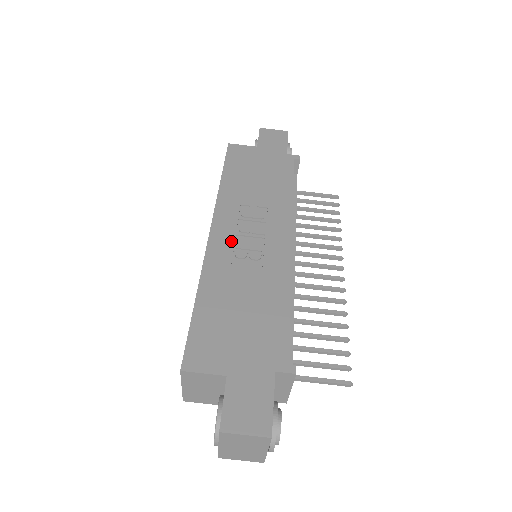
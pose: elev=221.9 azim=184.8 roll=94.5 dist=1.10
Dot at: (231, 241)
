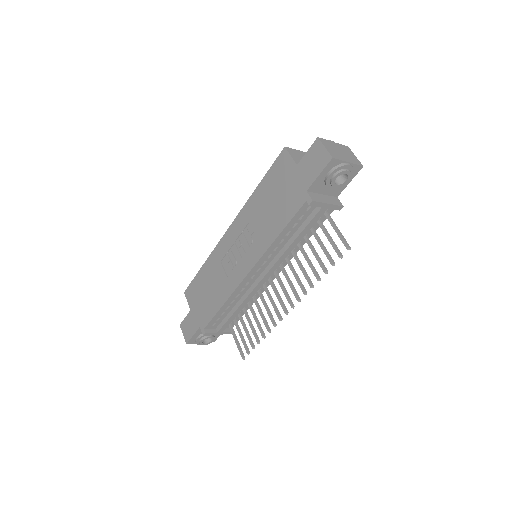
Dot at: (229, 246)
